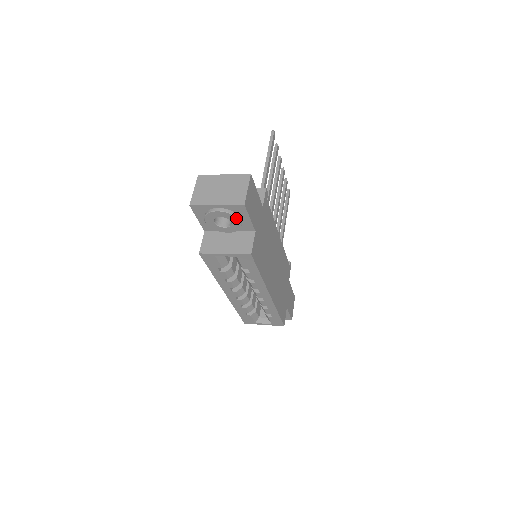
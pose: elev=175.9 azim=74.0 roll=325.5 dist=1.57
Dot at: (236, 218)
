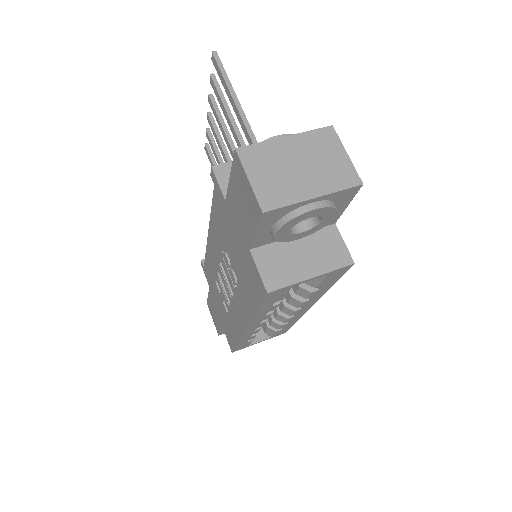
Dot at: (335, 211)
